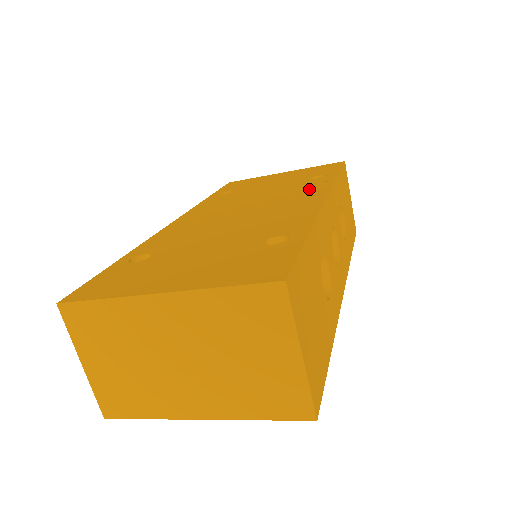
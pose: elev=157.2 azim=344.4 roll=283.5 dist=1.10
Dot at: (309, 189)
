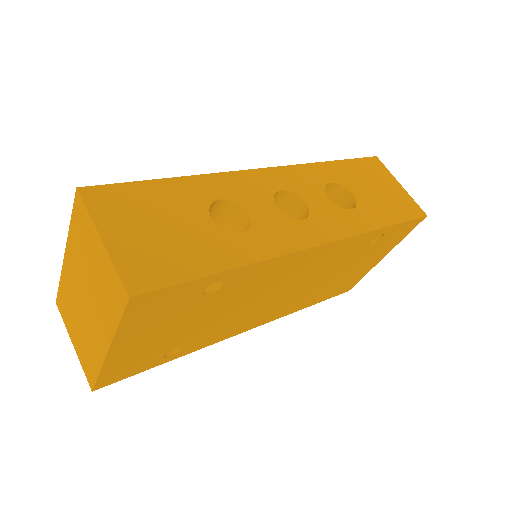
Dot at: occluded
